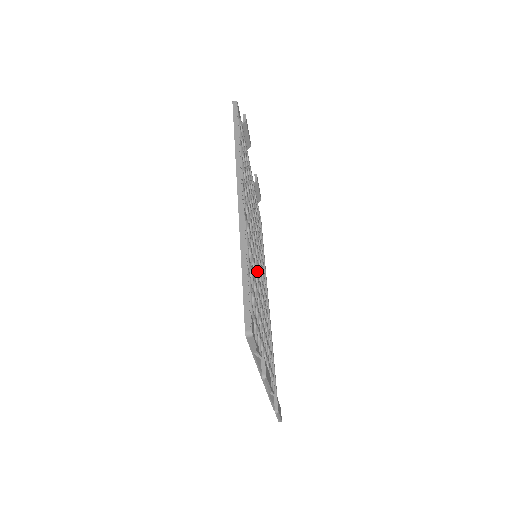
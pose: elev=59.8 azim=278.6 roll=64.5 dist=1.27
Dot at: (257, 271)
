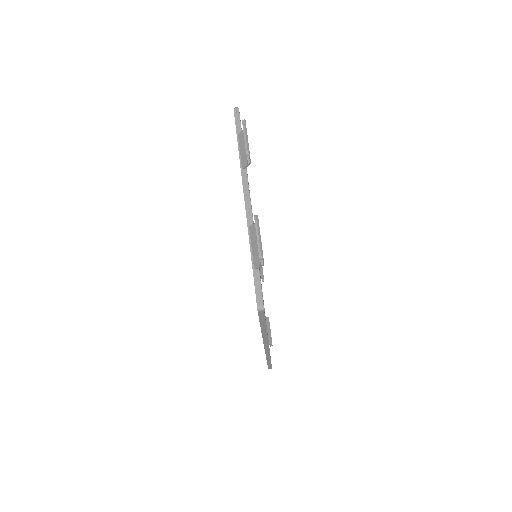
Dot at: occluded
